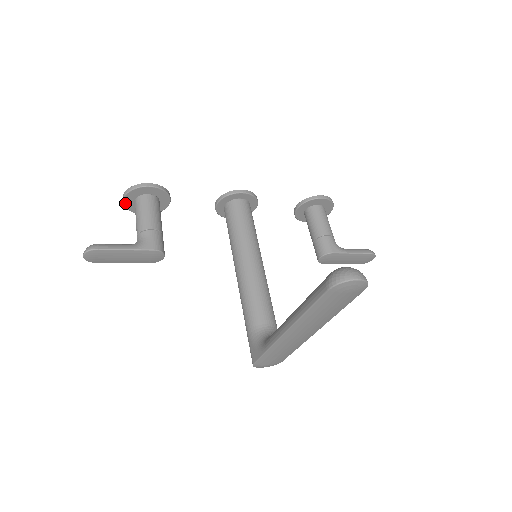
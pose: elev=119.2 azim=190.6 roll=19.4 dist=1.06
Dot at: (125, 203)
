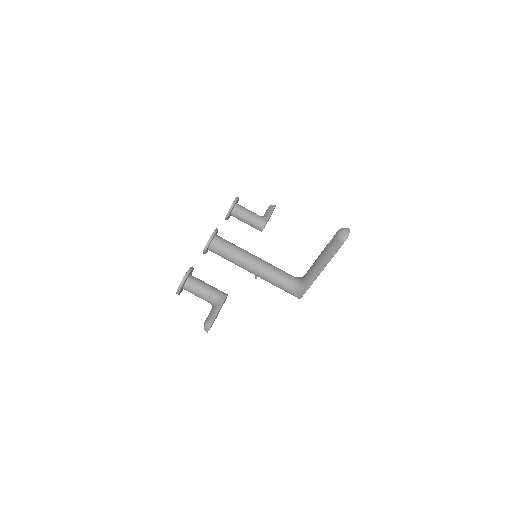
Dot at: (179, 293)
